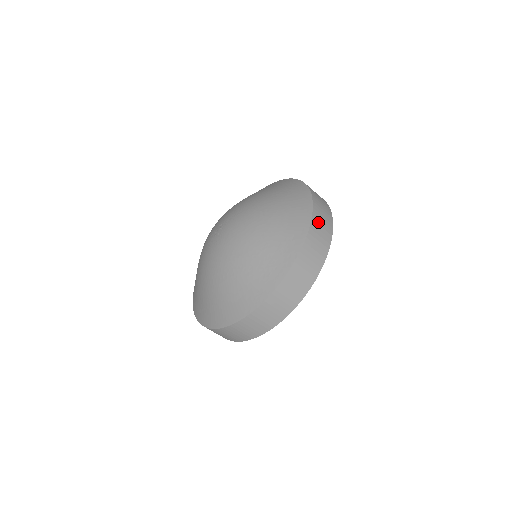
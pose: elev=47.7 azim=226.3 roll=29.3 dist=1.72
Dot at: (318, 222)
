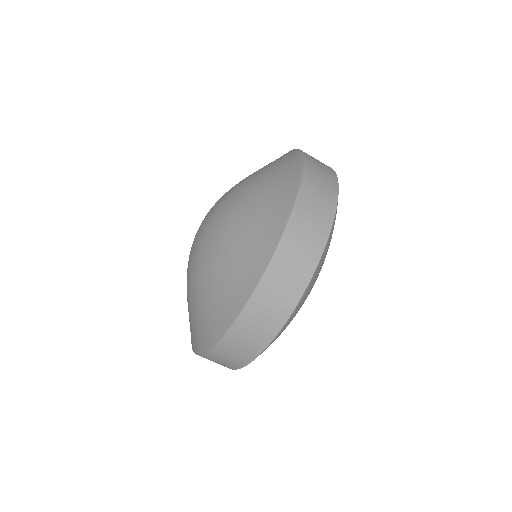
Dot at: occluded
